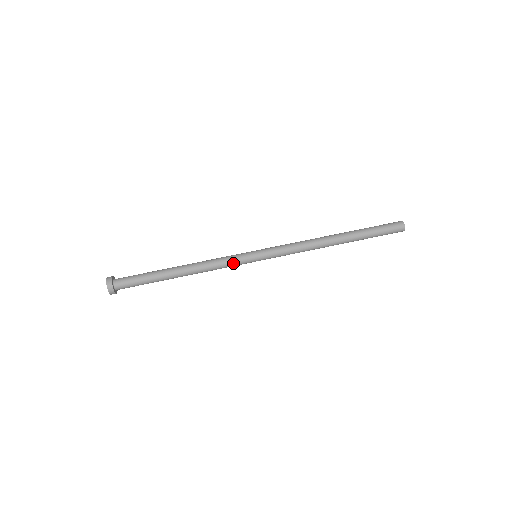
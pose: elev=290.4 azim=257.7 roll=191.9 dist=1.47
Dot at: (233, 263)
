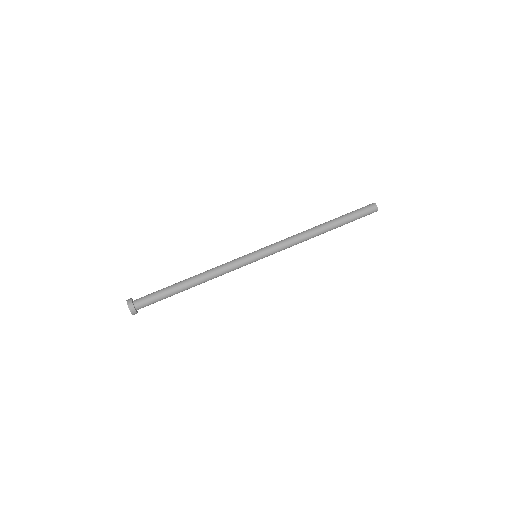
Dot at: (237, 265)
